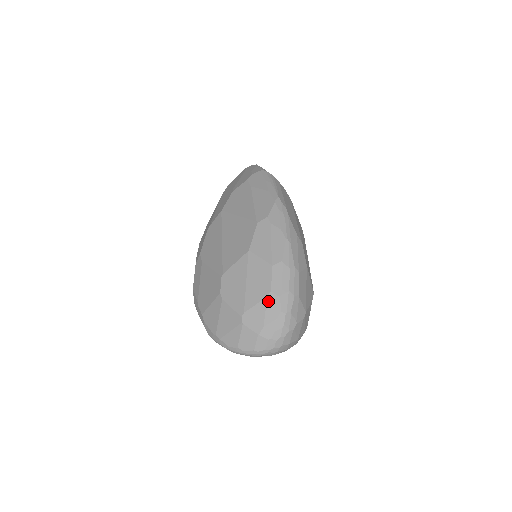
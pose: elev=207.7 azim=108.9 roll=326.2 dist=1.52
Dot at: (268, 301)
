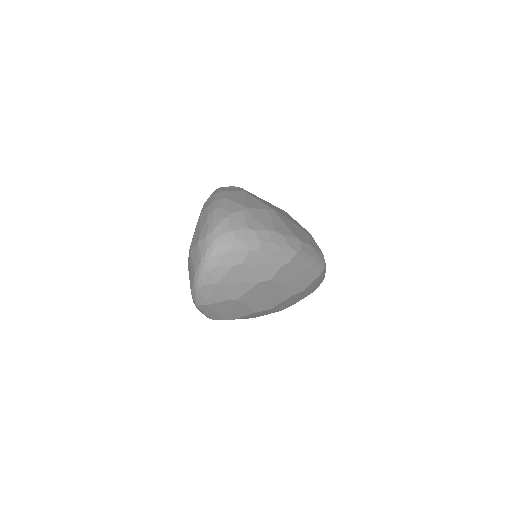
Dot at: (200, 219)
